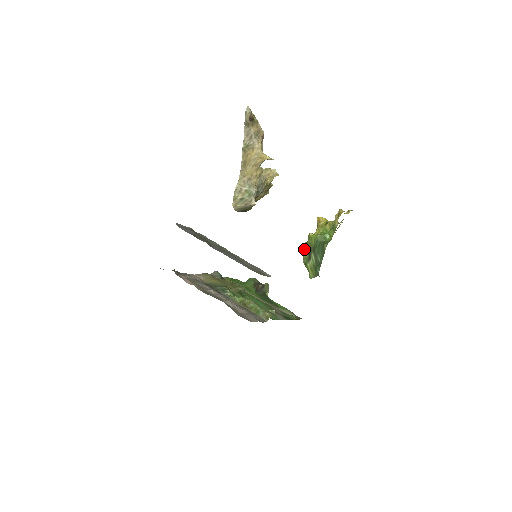
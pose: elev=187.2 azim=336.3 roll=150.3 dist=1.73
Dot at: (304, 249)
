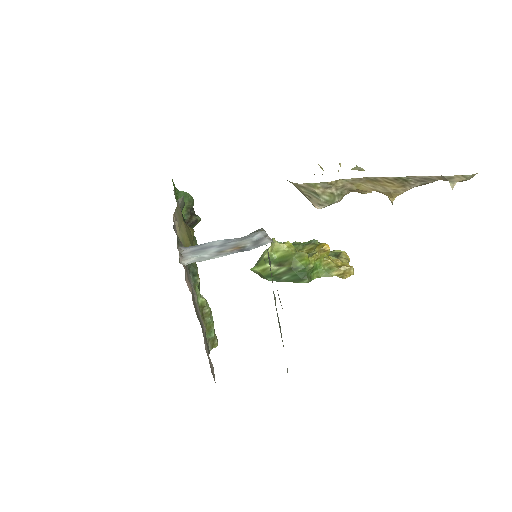
Dot at: (280, 249)
